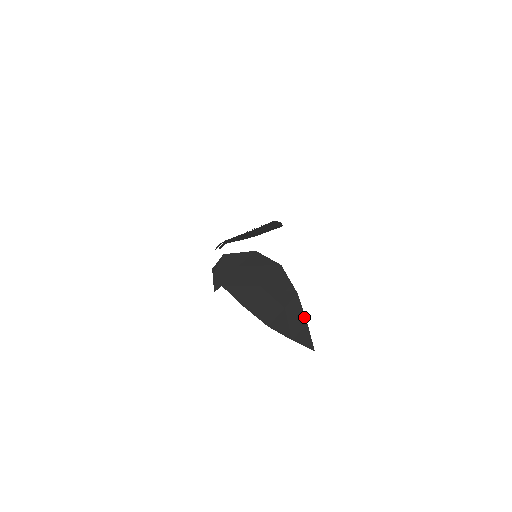
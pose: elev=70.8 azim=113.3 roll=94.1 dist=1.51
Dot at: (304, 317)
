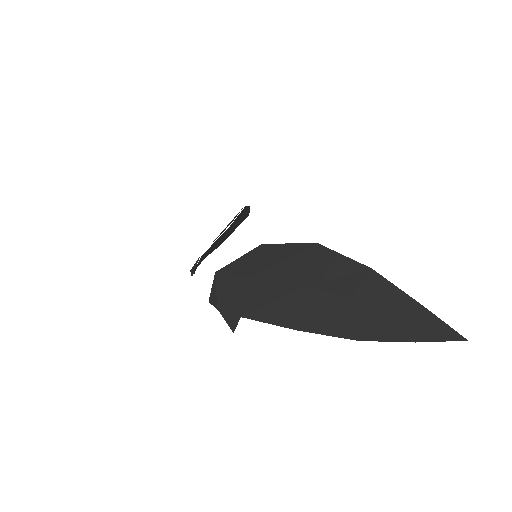
Dot at: (409, 298)
